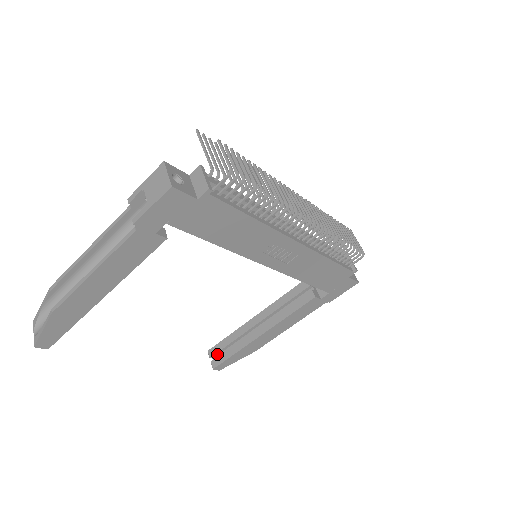
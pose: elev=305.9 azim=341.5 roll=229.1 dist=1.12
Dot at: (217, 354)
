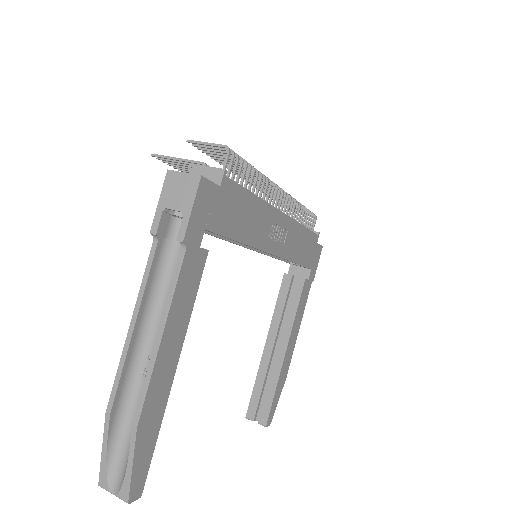
Dot at: (257, 411)
